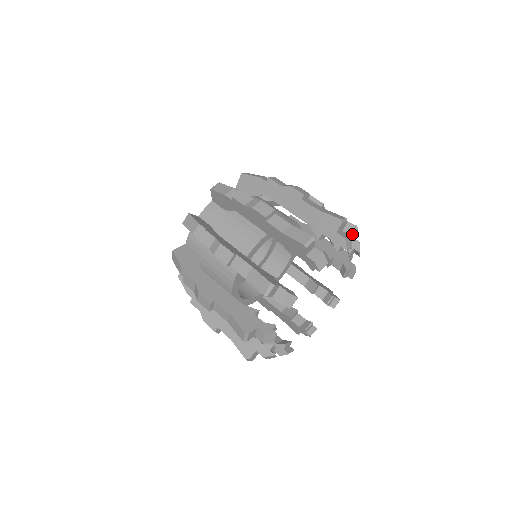
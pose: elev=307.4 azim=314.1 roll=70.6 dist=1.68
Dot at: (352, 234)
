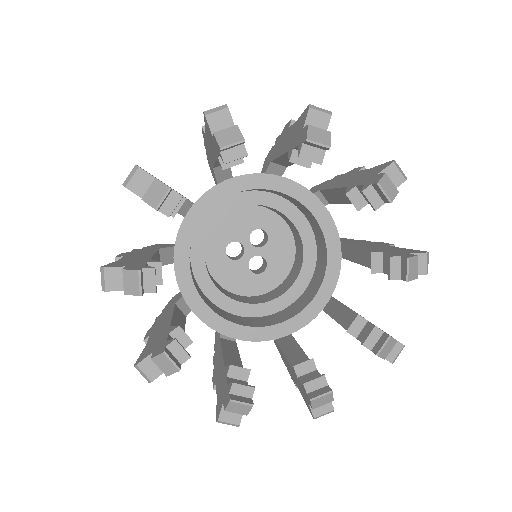
Dot at: (303, 123)
